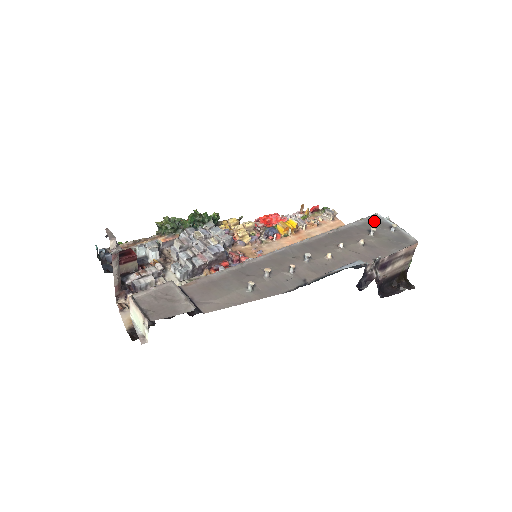
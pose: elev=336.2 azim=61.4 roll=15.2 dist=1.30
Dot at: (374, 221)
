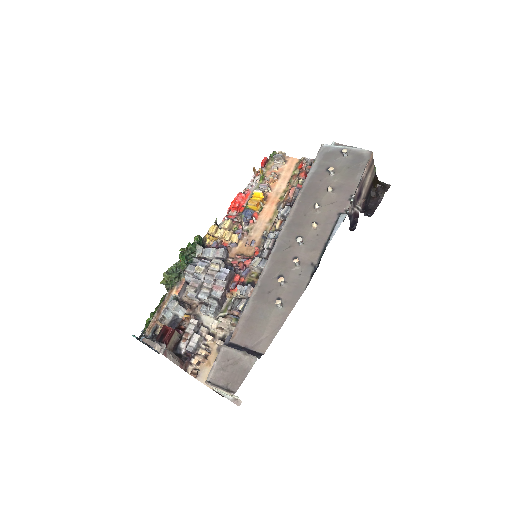
Dot at: (325, 155)
